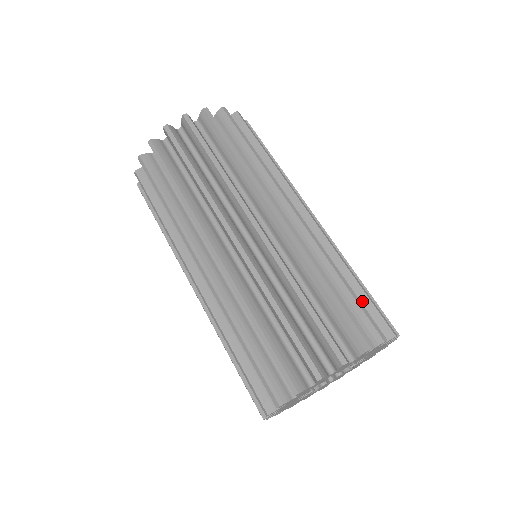
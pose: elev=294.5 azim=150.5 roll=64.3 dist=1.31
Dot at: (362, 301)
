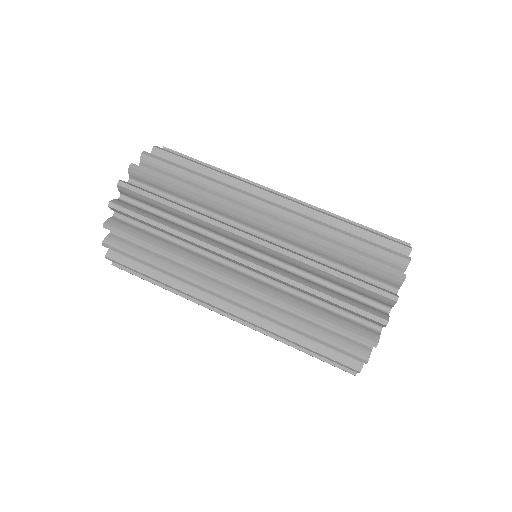
Dot at: (369, 239)
